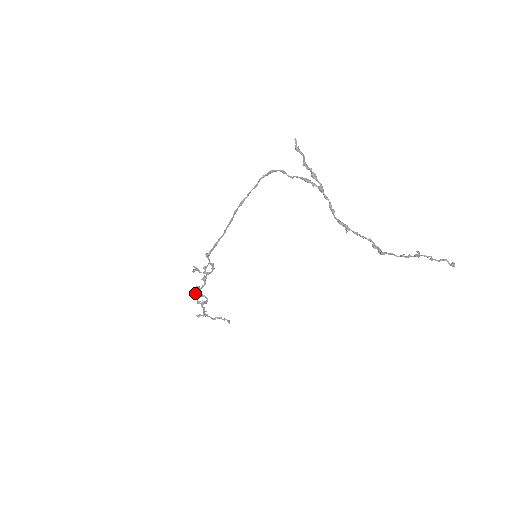
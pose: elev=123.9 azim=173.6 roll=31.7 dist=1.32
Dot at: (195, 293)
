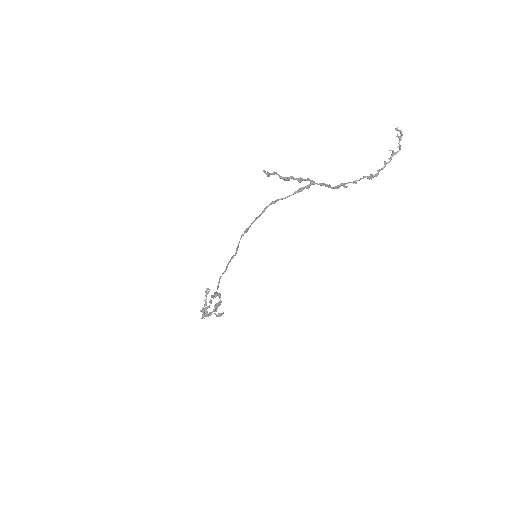
Dot at: occluded
